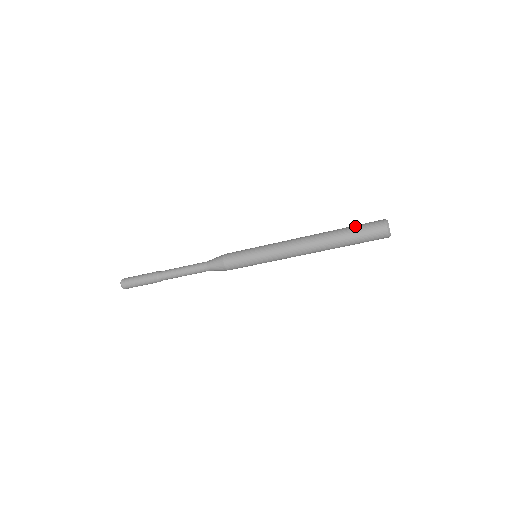
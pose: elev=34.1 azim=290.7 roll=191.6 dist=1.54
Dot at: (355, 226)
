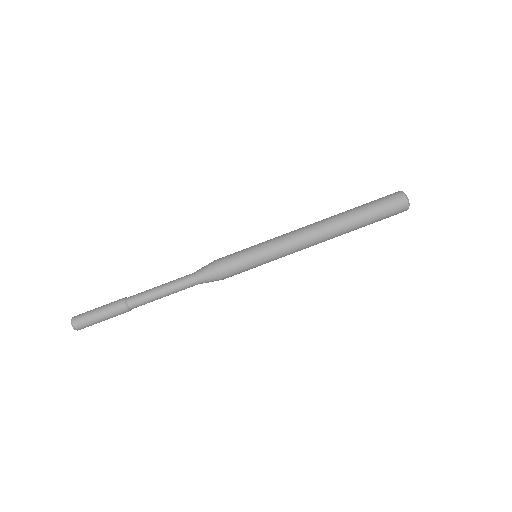
Dot at: occluded
